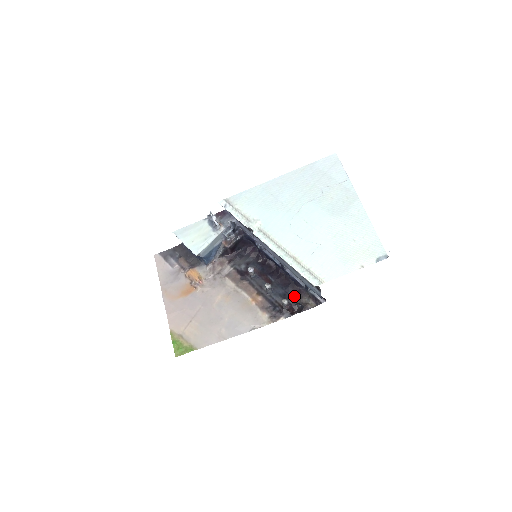
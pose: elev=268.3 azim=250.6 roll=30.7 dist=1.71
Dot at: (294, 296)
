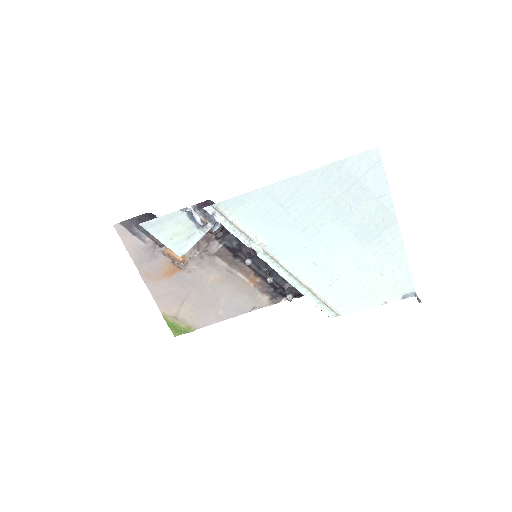
Dot at: occluded
